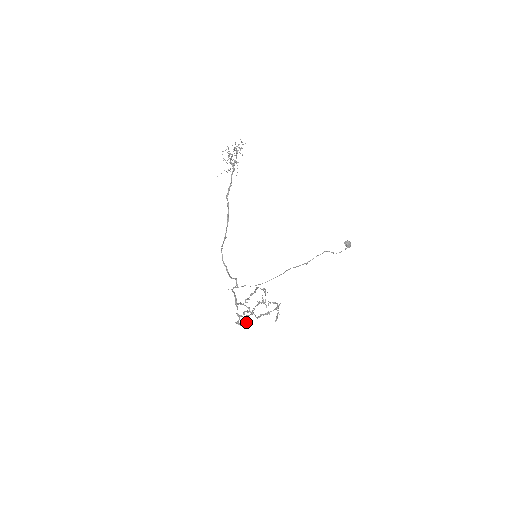
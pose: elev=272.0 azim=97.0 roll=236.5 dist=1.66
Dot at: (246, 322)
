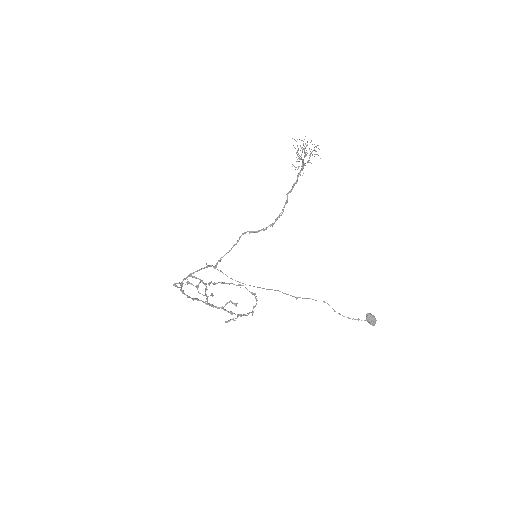
Dot at: occluded
